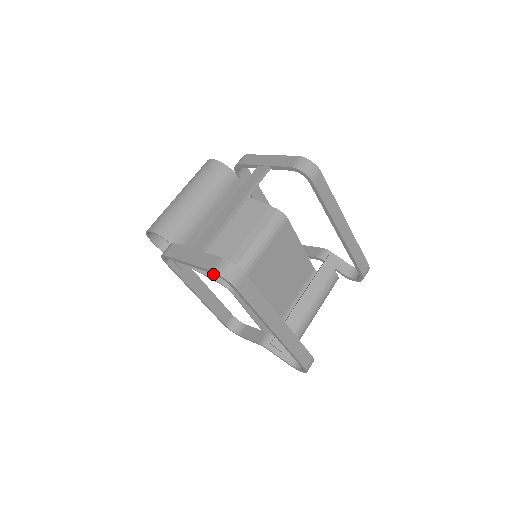
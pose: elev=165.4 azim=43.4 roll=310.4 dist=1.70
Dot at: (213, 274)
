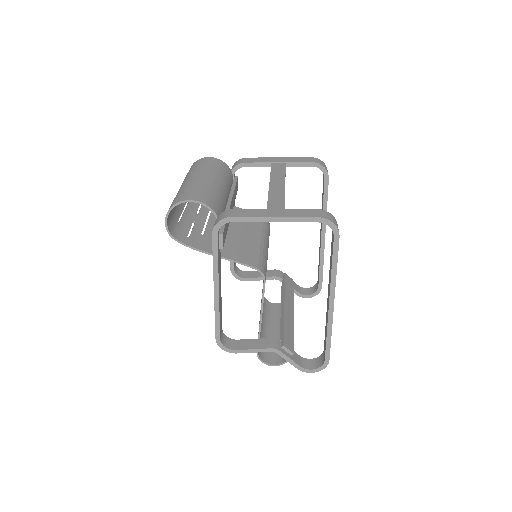
Dot at: (243, 260)
